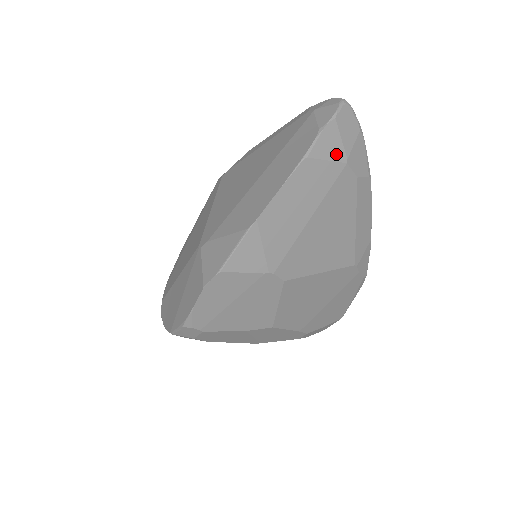
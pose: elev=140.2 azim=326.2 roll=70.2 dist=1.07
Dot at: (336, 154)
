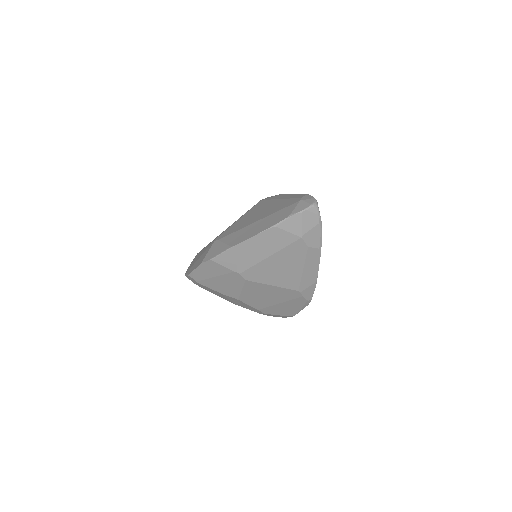
Dot at: (296, 231)
